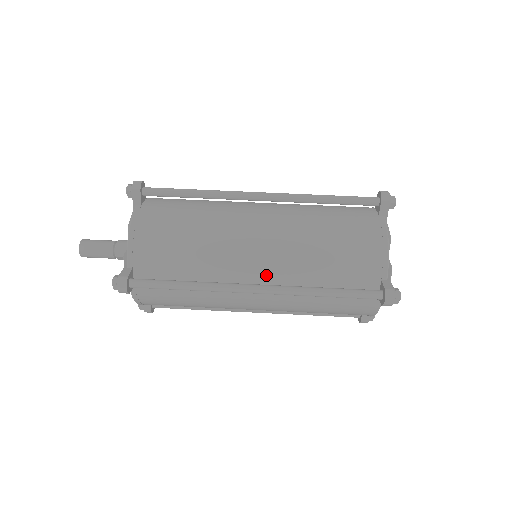
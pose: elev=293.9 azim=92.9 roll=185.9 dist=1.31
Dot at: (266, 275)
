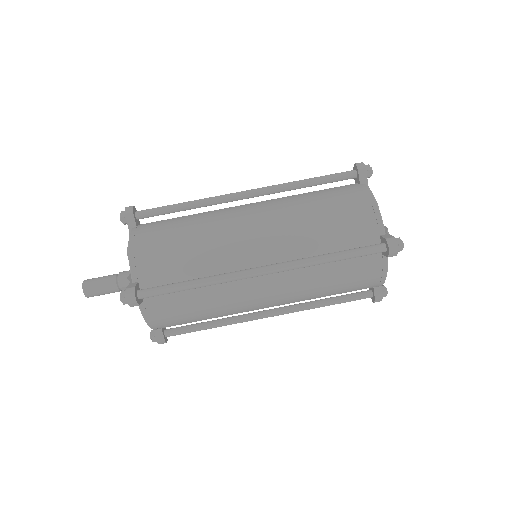
Dot at: (269, 257)
